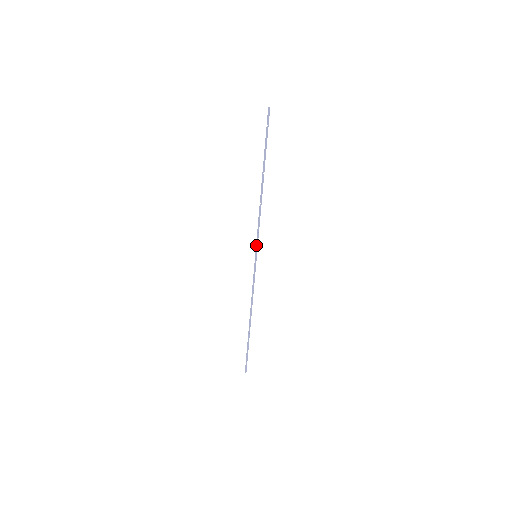
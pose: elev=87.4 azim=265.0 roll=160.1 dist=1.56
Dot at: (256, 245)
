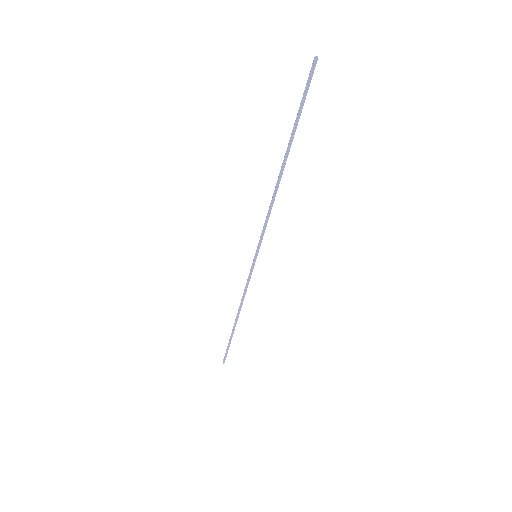
Dot at: (258, 244)
